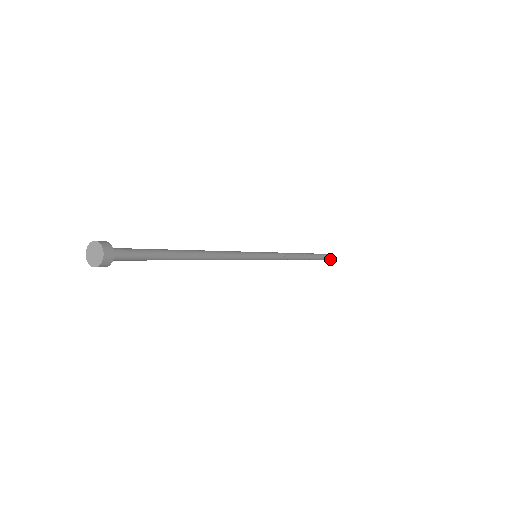
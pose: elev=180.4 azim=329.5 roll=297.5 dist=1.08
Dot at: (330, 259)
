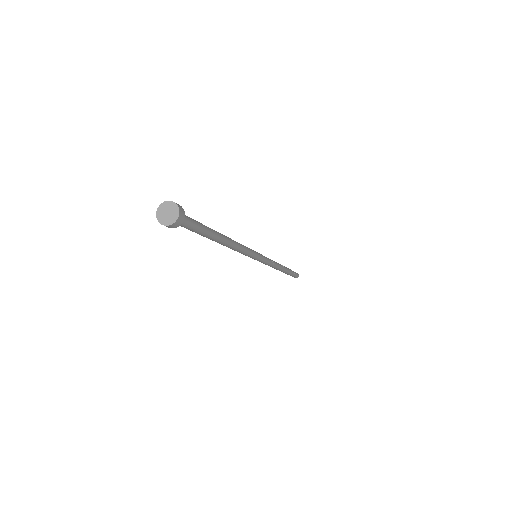
Dot at: (296, 277)
